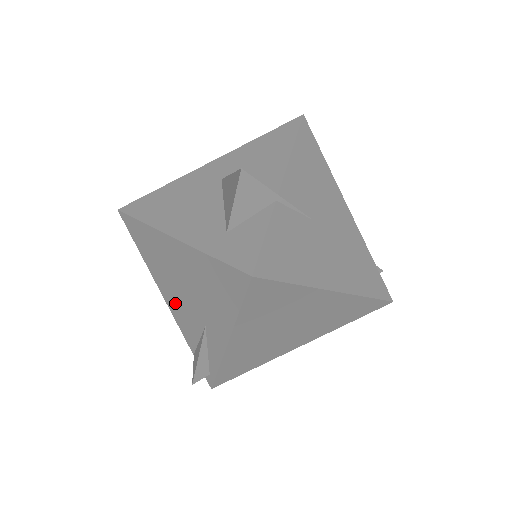
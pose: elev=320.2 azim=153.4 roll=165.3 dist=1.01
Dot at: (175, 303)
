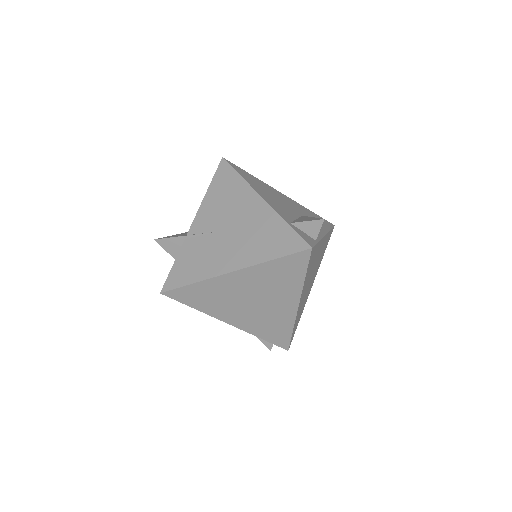
Dot at: occluded
